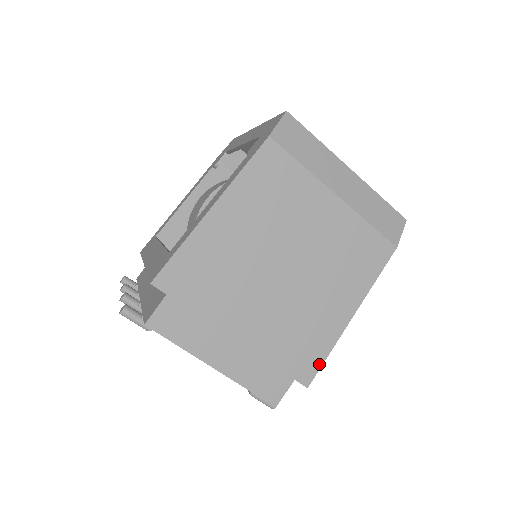
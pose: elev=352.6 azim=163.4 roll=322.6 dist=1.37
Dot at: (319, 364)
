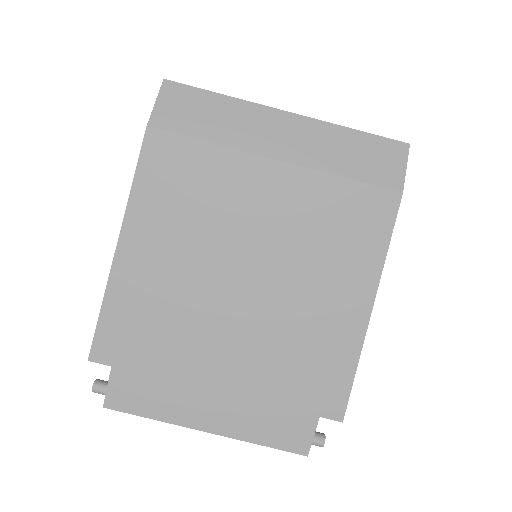
Dot at: (346, 388)
